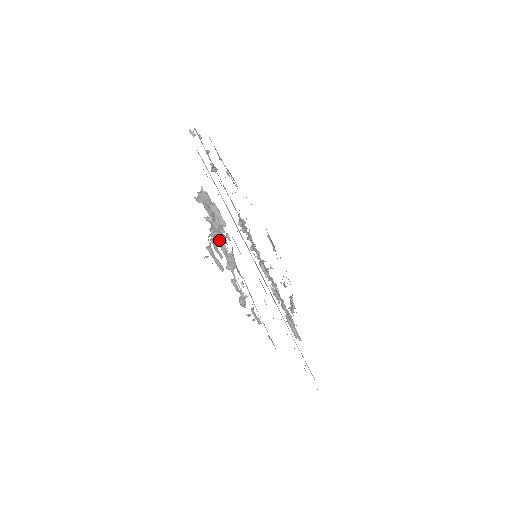
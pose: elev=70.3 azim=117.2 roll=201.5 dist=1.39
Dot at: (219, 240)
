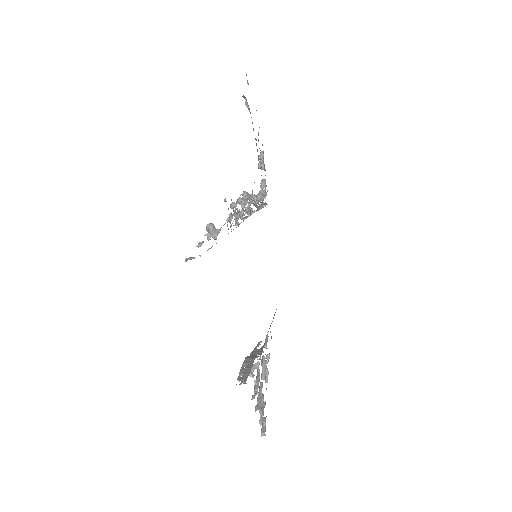
Dot at: (262, 397)
